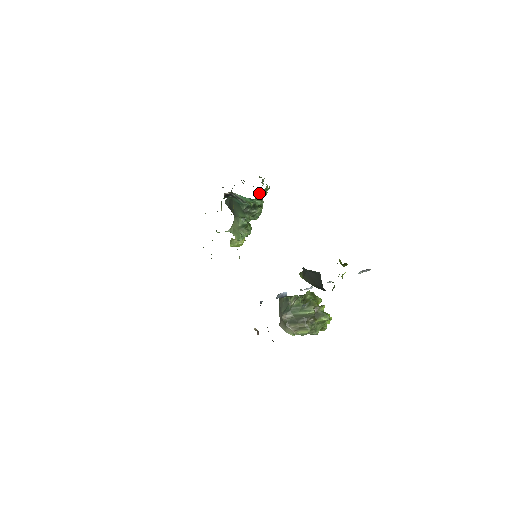
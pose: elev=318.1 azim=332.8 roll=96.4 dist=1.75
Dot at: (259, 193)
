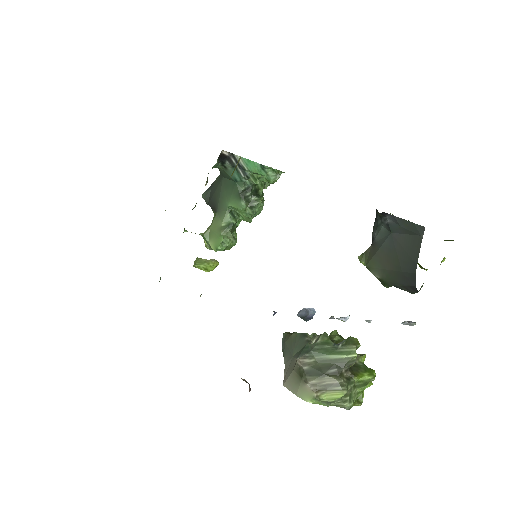
Dot at: occluded
